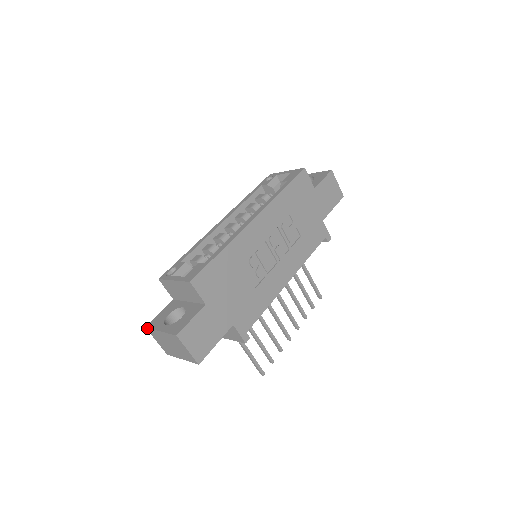
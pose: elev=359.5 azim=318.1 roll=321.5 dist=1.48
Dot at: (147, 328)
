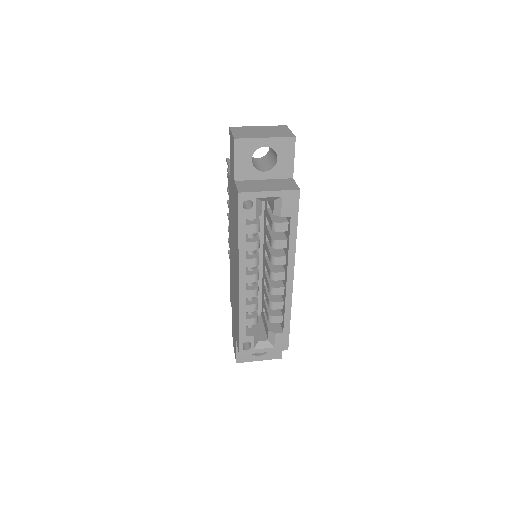
Dot at: occluded
